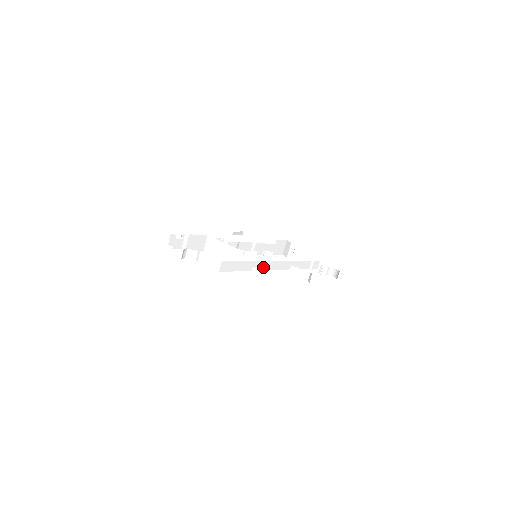
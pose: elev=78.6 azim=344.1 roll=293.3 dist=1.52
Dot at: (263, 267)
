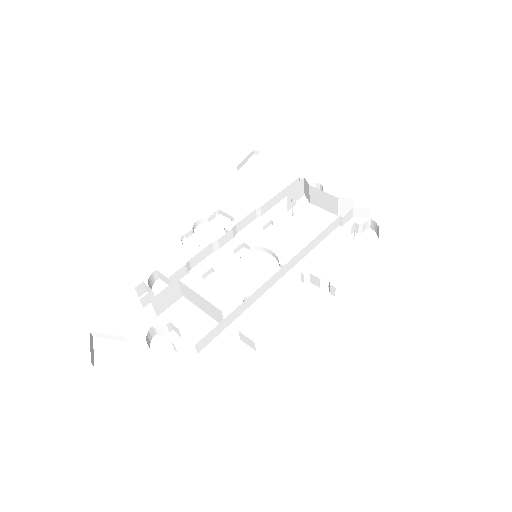
Dot at: (262, 291)
